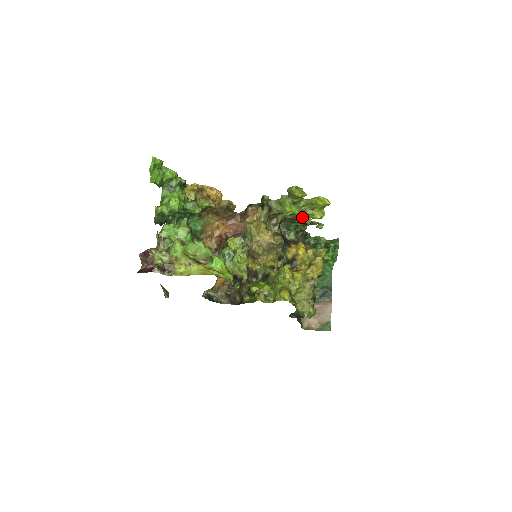
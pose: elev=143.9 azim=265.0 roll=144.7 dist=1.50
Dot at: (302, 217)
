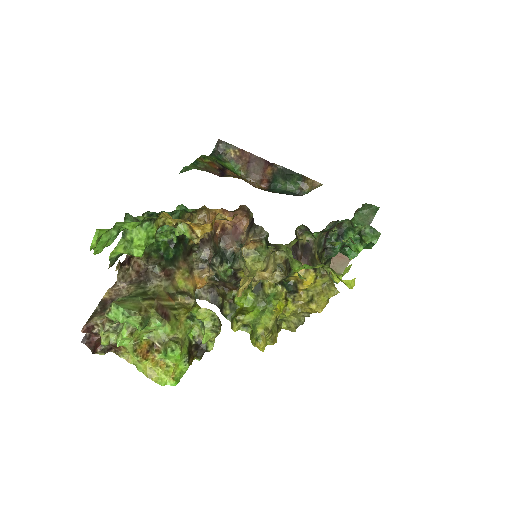
Dot at: occluded
